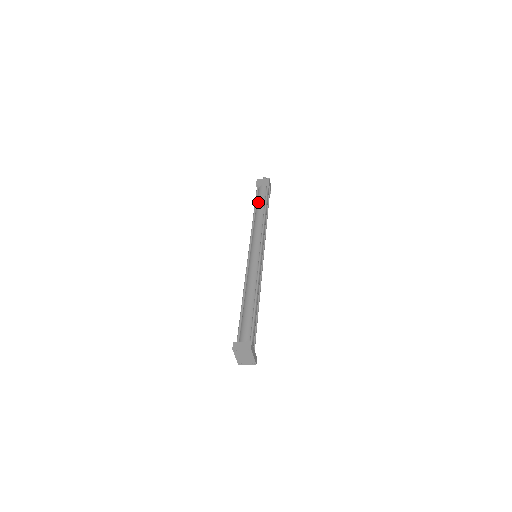
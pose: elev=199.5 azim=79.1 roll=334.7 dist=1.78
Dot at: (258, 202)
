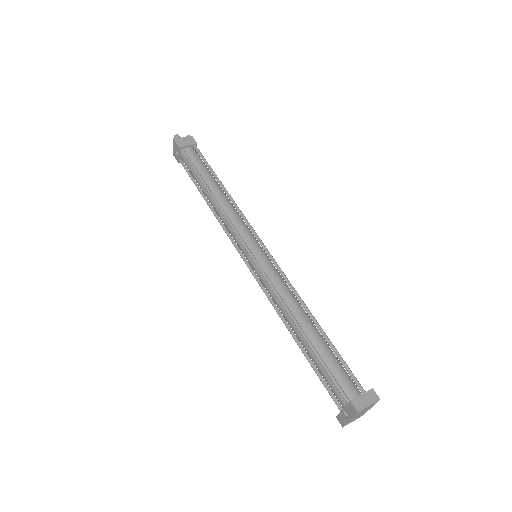
Dot at: (202, 174)
